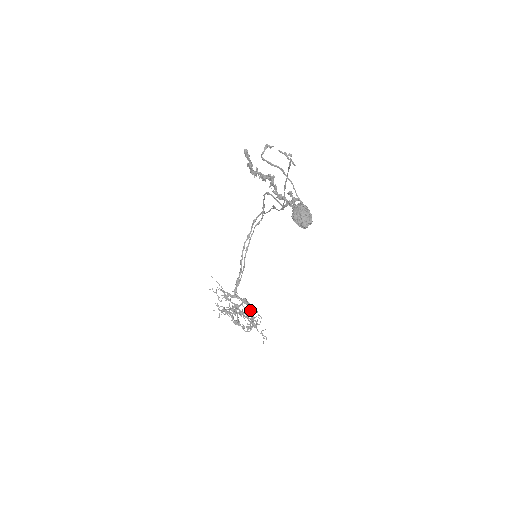
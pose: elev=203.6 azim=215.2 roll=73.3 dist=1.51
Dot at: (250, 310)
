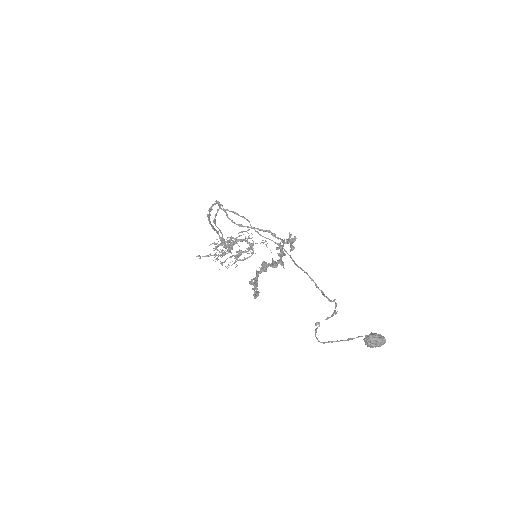
Dot at: occluded
